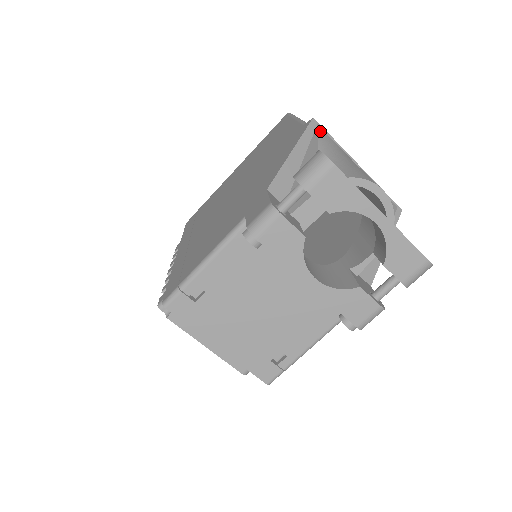
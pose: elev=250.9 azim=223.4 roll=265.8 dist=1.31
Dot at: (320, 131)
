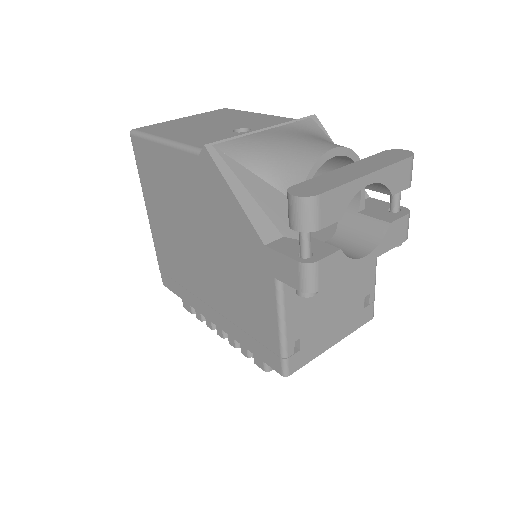
Dot at: (222, 148)
